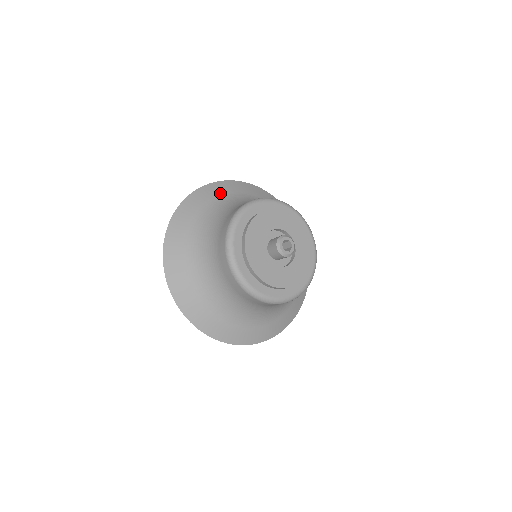
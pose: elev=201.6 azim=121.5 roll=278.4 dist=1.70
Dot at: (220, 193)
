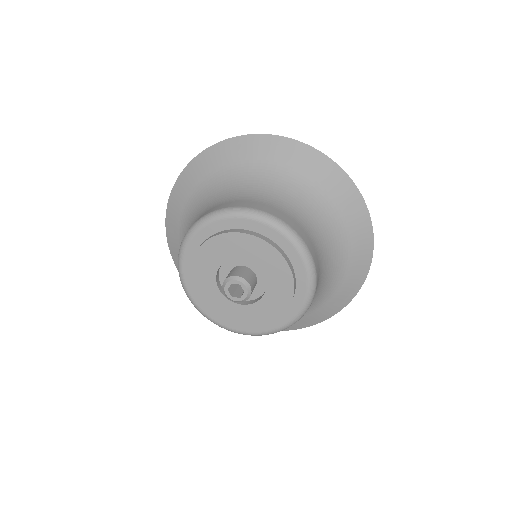
Dot at: (213, 167)
